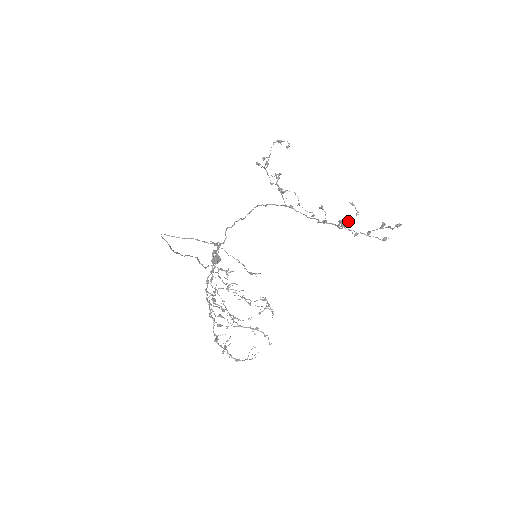
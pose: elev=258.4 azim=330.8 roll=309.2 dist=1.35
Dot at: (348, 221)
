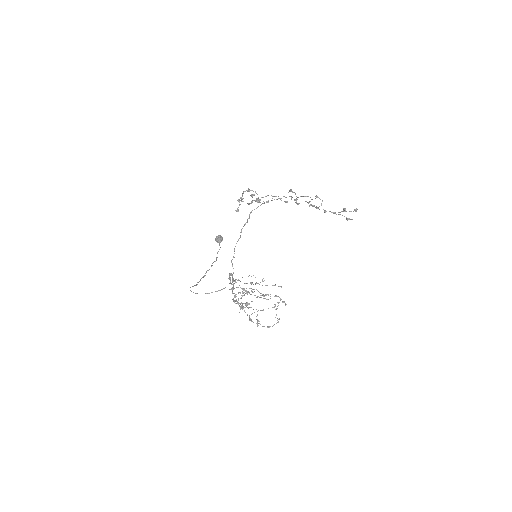
Dot at: (316, 207)
